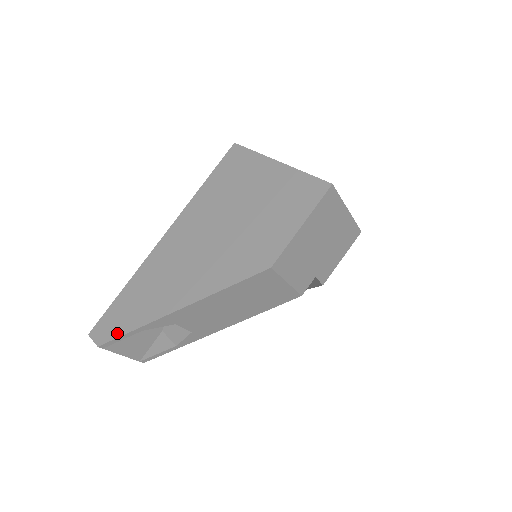
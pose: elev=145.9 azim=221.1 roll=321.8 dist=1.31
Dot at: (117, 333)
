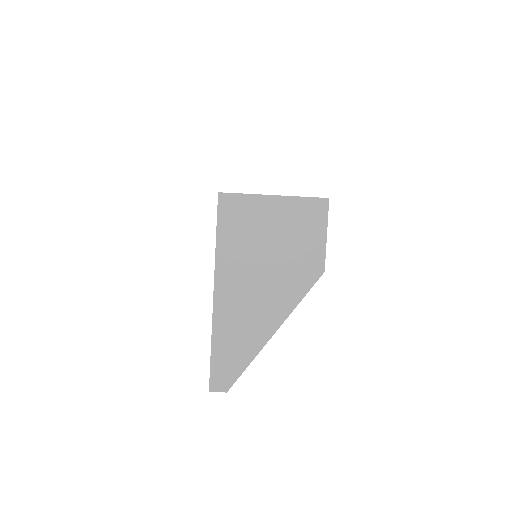
Dot at: (236, 375)
